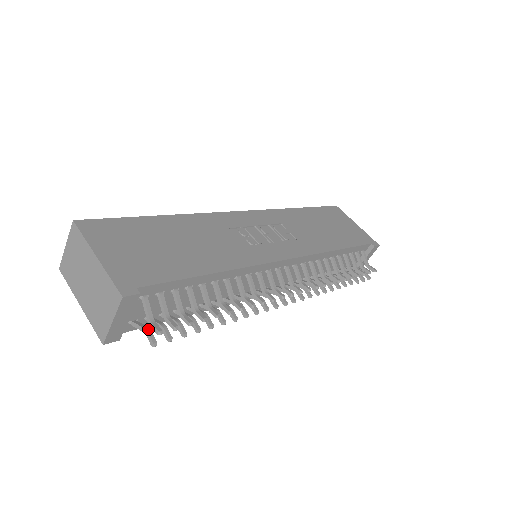
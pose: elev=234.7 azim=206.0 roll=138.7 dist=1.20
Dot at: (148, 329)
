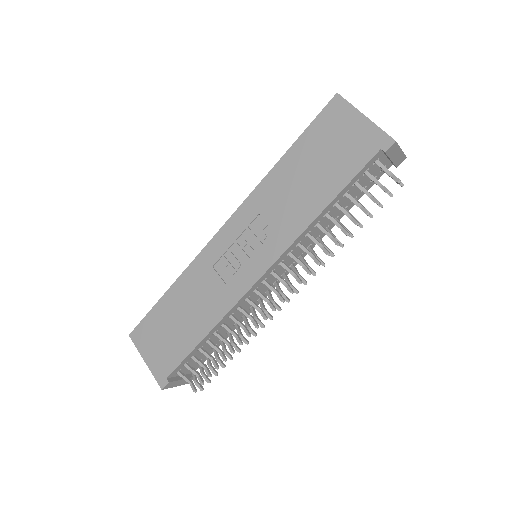
Dot at: (195, 381)
